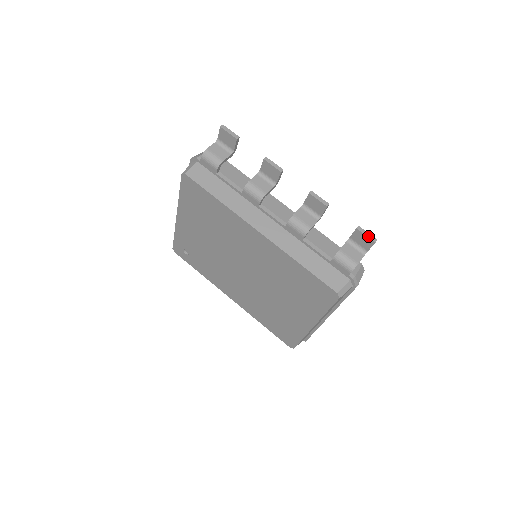
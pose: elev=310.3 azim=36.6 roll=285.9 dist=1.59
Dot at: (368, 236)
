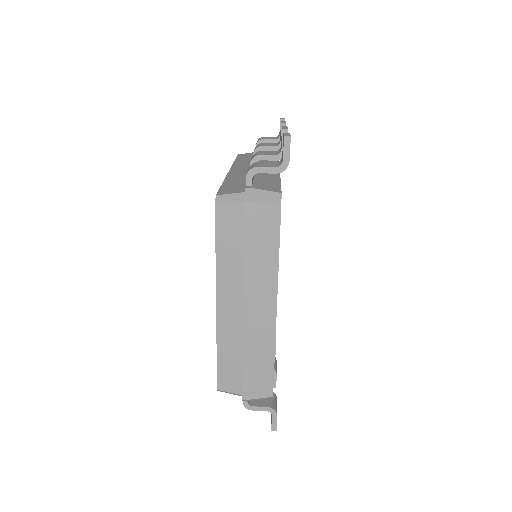
Dot at: (285, 135)
